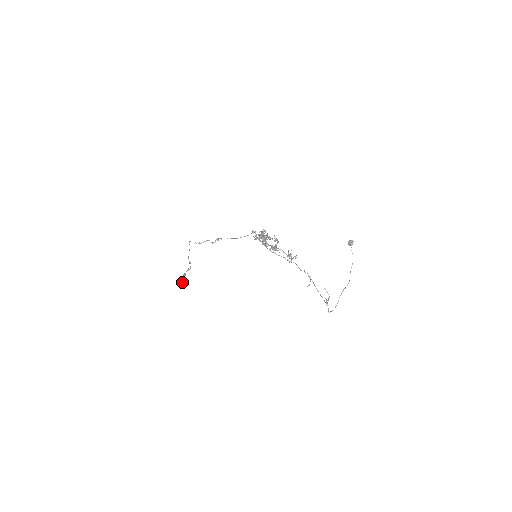
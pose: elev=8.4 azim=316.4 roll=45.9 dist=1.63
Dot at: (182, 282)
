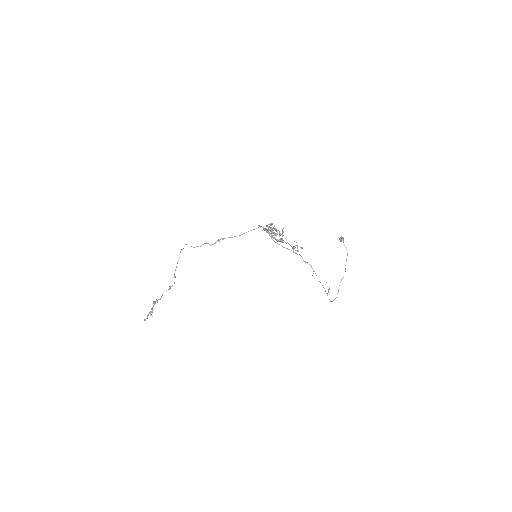
Dot at: (149, 313)
